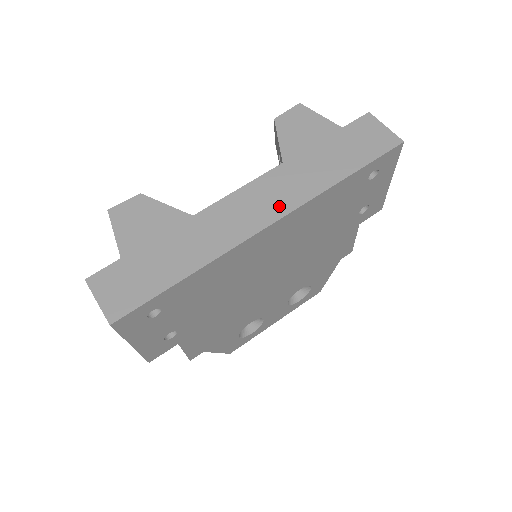
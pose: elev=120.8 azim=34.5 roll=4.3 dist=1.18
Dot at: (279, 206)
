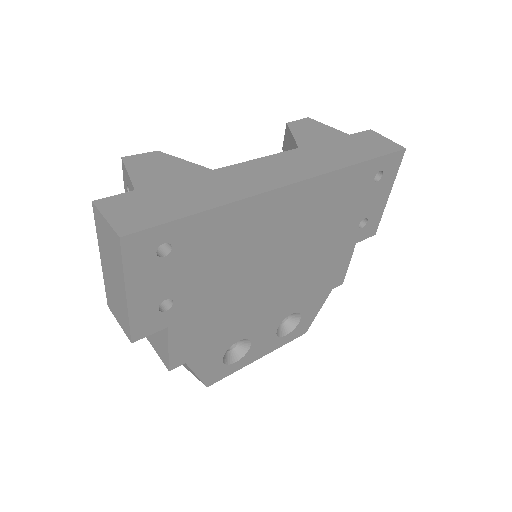
Dot at: (300, 173)
